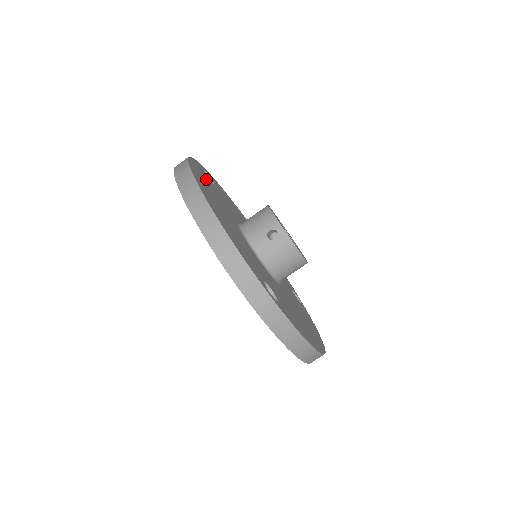
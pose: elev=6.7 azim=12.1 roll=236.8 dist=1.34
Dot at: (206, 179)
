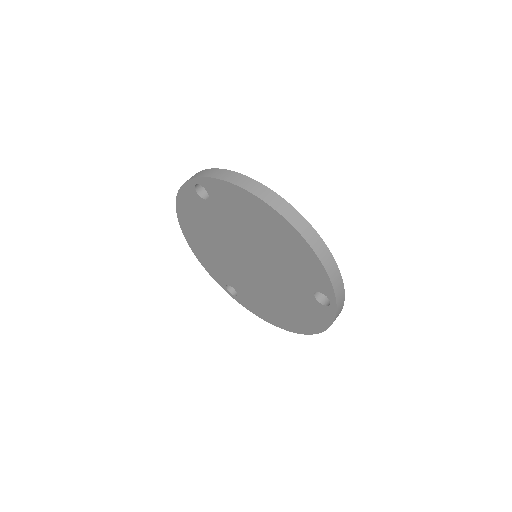
Dot at: occluded
